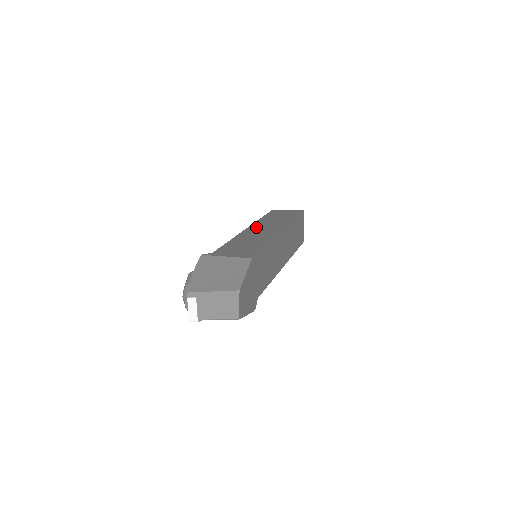
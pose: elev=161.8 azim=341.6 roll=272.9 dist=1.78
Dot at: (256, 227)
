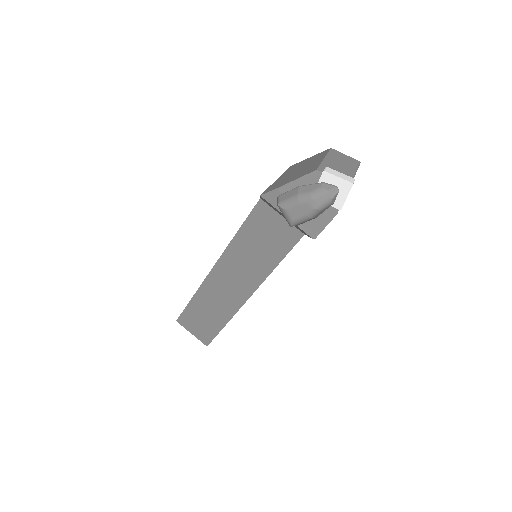
Dot at: occluded
